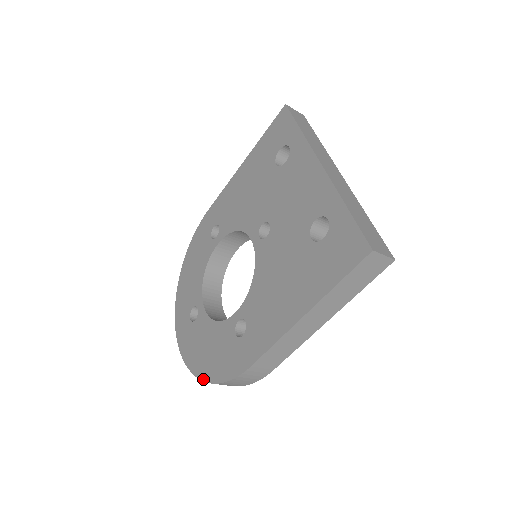
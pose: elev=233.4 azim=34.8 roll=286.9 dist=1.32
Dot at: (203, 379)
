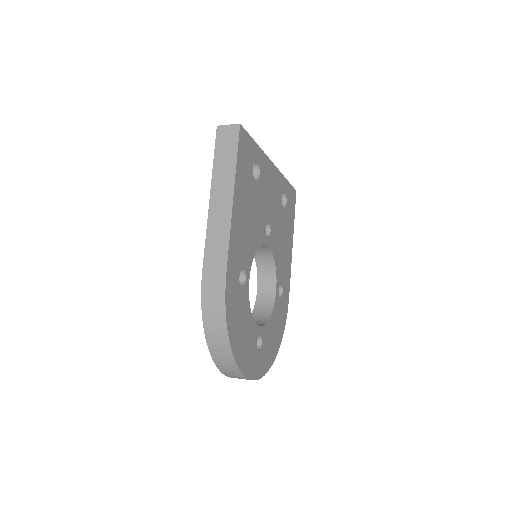
Dot at: (208, 345)
